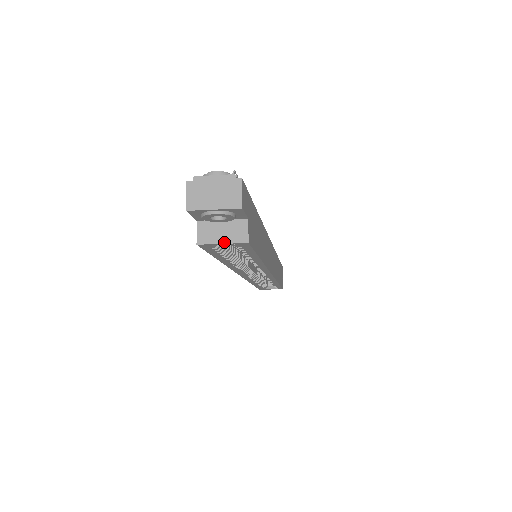
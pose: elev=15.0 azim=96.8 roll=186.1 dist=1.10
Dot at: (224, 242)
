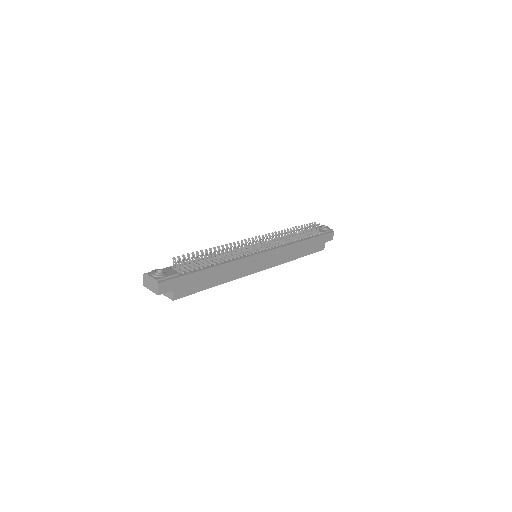
Dot at: (166, 296)
